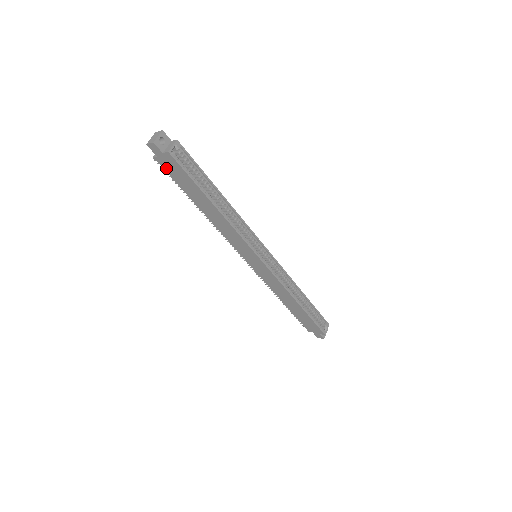
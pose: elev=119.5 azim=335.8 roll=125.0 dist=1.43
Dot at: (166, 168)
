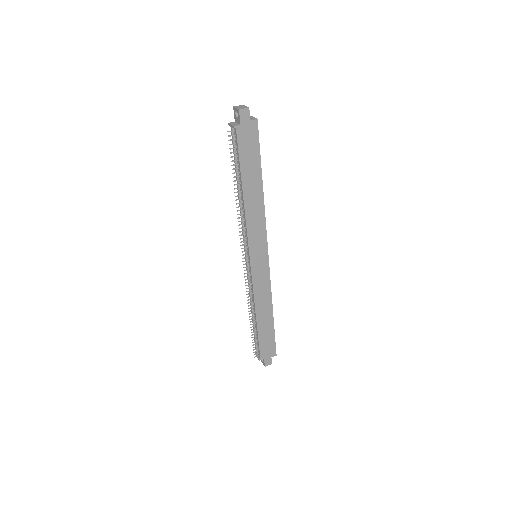
Dot at: (240, 139)
